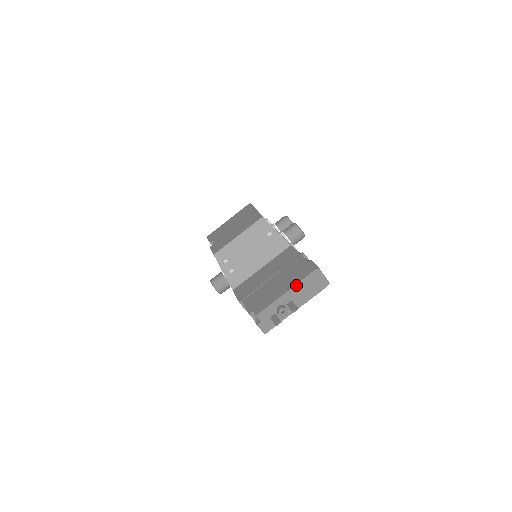
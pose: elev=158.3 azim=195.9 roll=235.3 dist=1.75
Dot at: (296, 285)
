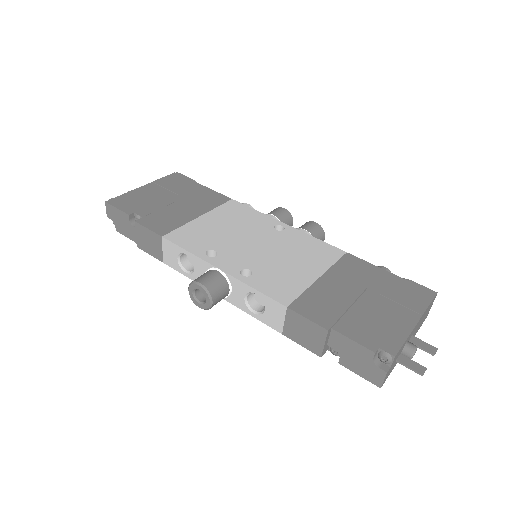
Dot at: (424, 313)
